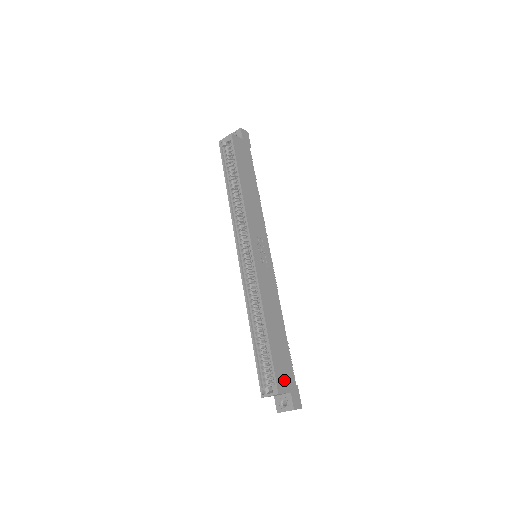
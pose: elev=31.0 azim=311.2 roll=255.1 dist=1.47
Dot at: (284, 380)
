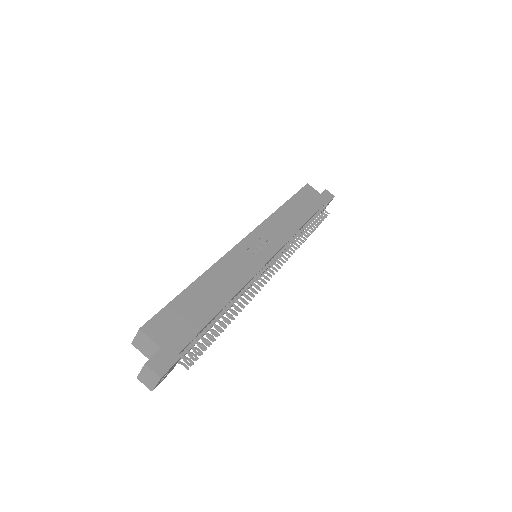
Dot at: (165, 331)
